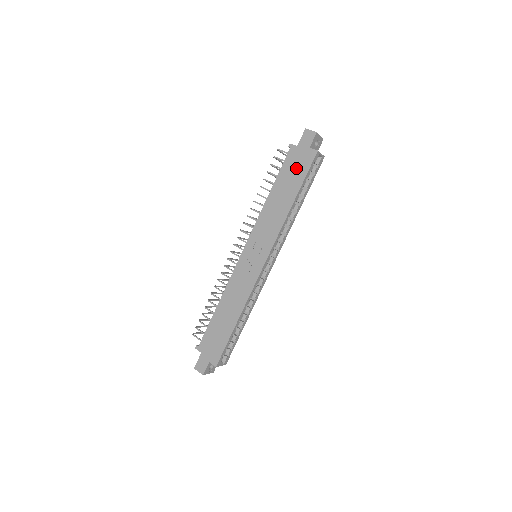
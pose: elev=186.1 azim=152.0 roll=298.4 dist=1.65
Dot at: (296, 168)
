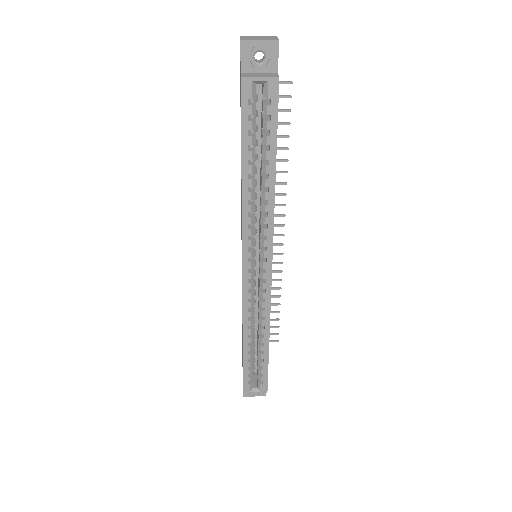
Dot at: occluded
